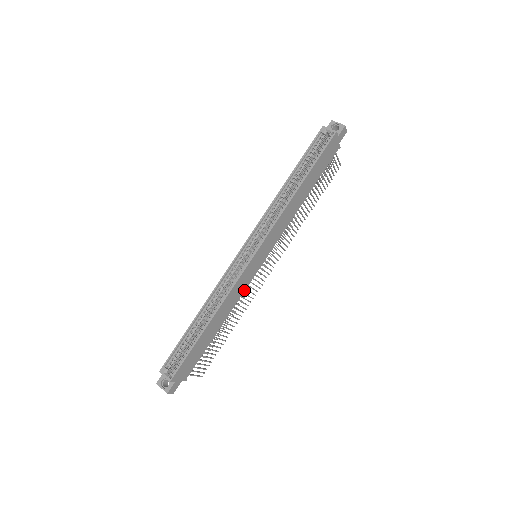
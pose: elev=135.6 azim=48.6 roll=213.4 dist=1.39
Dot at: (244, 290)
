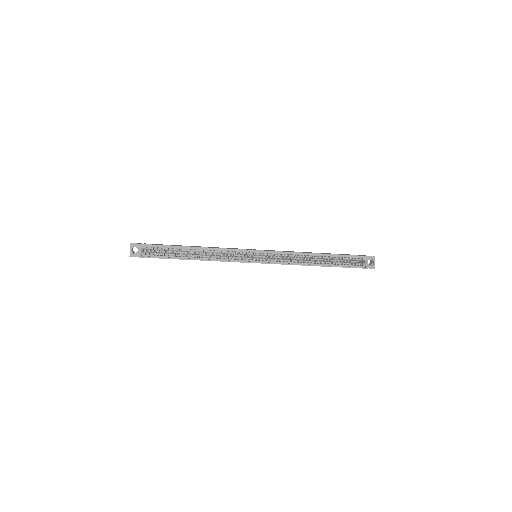
Dot at: occluded
